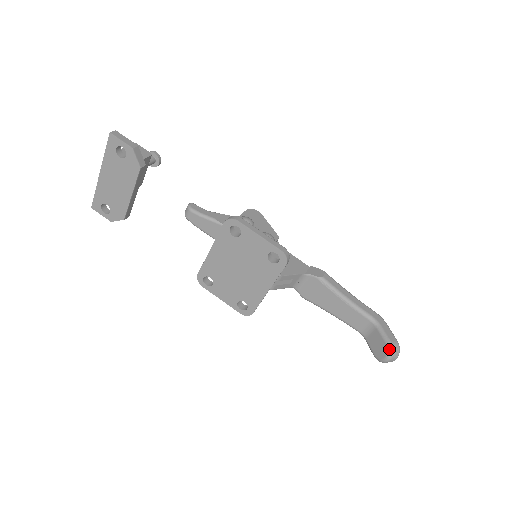
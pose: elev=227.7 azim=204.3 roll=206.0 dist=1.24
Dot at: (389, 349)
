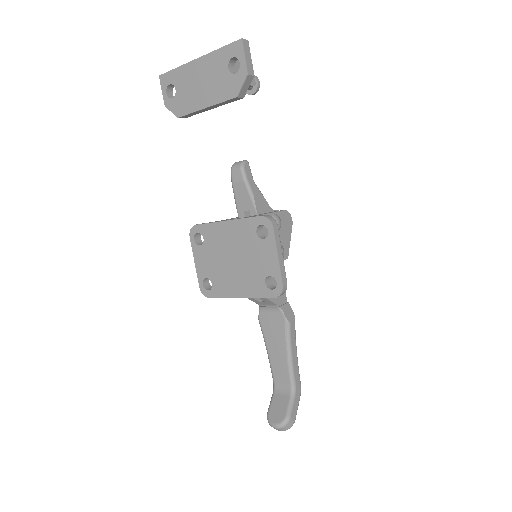
Dot at: (284, 421)
